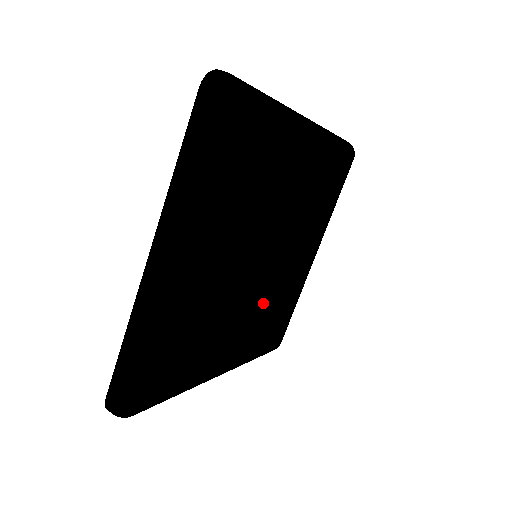
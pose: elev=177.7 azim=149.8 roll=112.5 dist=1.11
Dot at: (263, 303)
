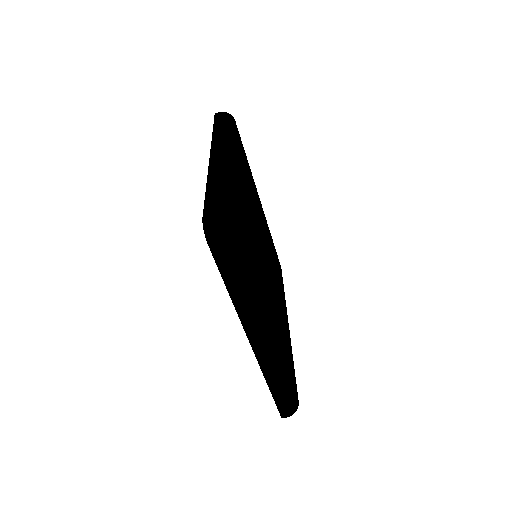
Dot at: (274, 270)
